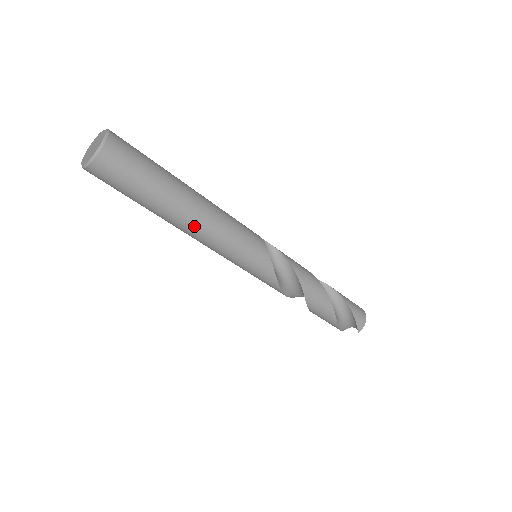
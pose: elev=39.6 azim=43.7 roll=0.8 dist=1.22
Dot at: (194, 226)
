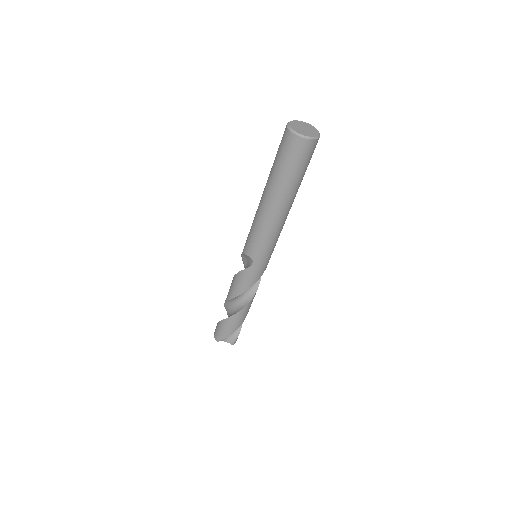
Dot at: (284, 215)
